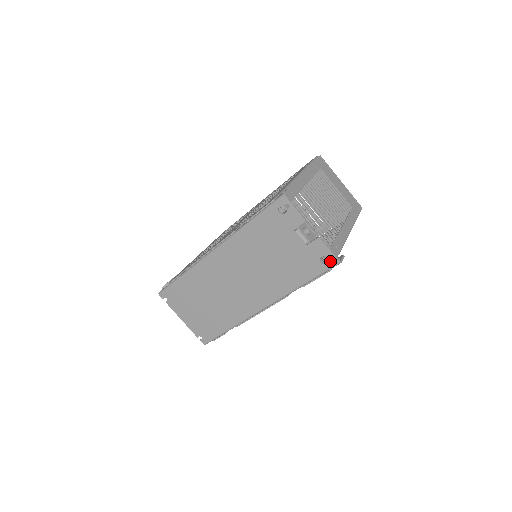
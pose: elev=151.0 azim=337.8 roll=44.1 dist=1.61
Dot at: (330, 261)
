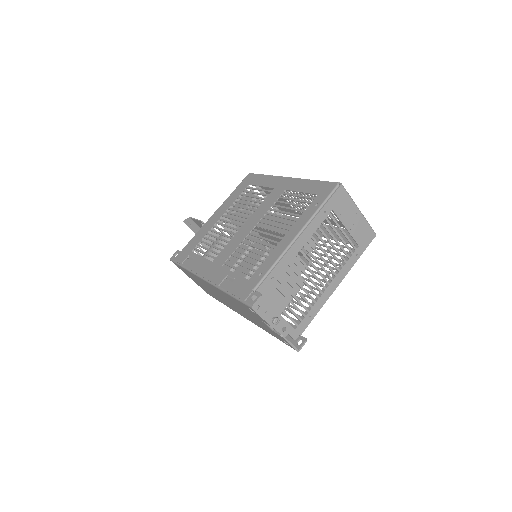
Dot at: (290, 346)
